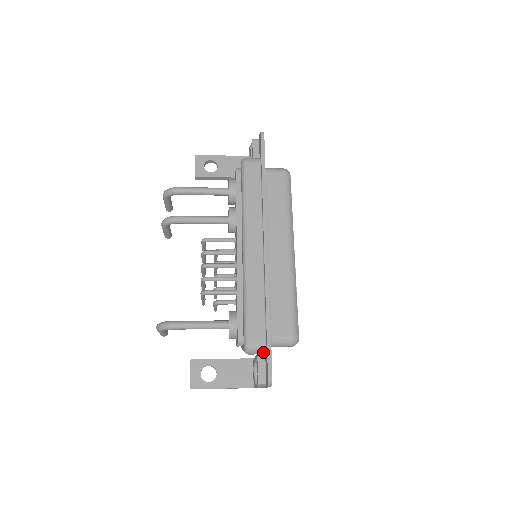
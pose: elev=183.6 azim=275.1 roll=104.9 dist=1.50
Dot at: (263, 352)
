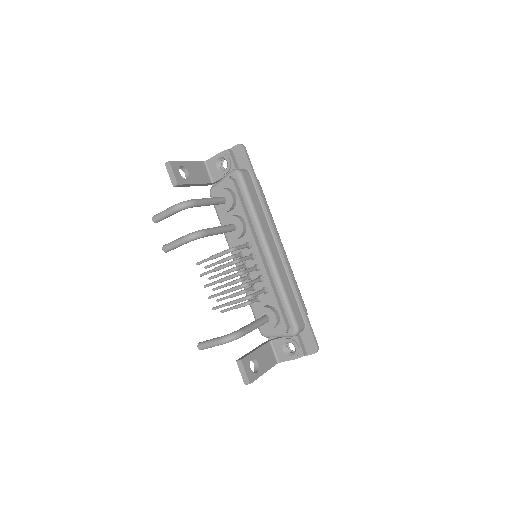
Dot at: (302, 331)
